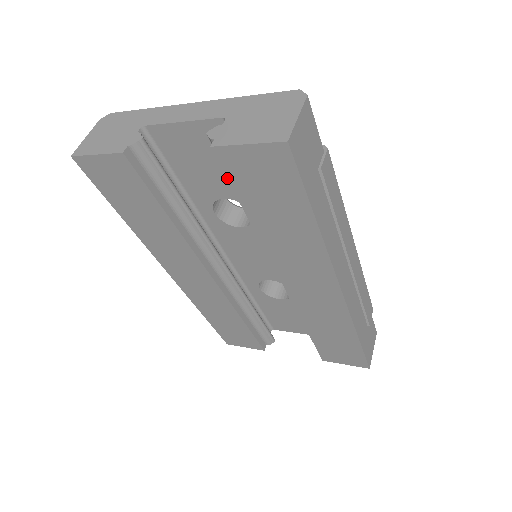
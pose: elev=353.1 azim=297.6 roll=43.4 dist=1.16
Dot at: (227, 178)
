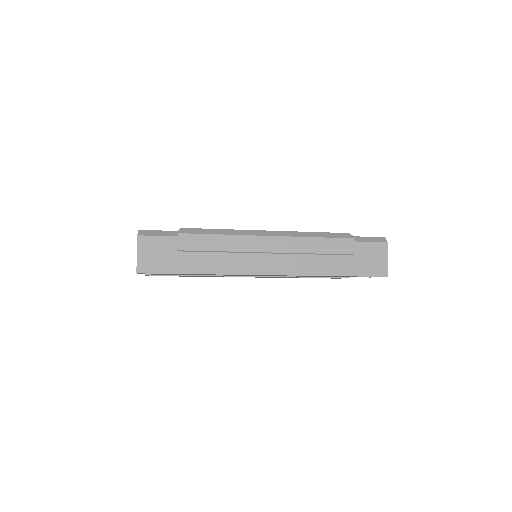
Dot at: occluded
